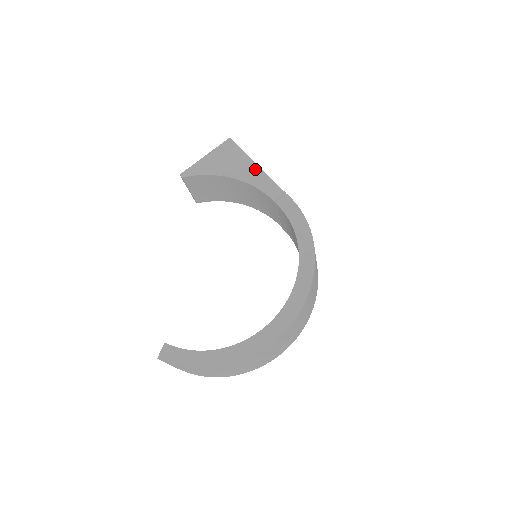
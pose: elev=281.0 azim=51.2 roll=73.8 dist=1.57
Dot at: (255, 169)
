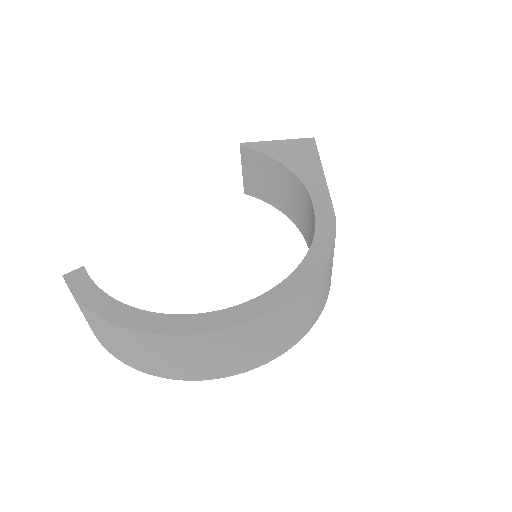
Dot at: (317, 171)
